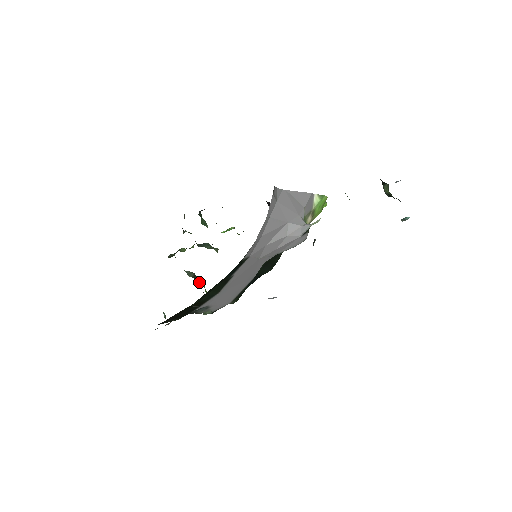
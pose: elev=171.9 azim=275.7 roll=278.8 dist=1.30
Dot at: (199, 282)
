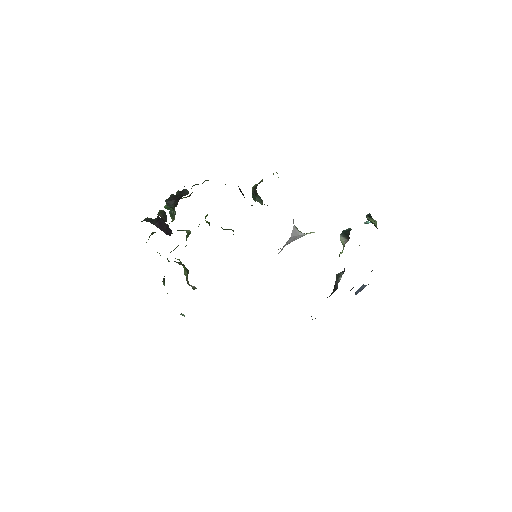
Dot at: (182, 265)
